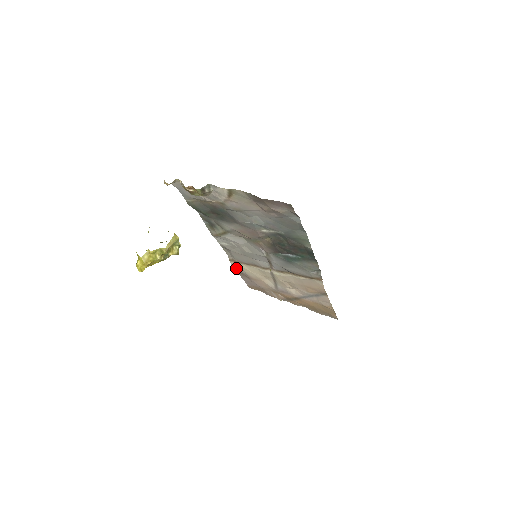
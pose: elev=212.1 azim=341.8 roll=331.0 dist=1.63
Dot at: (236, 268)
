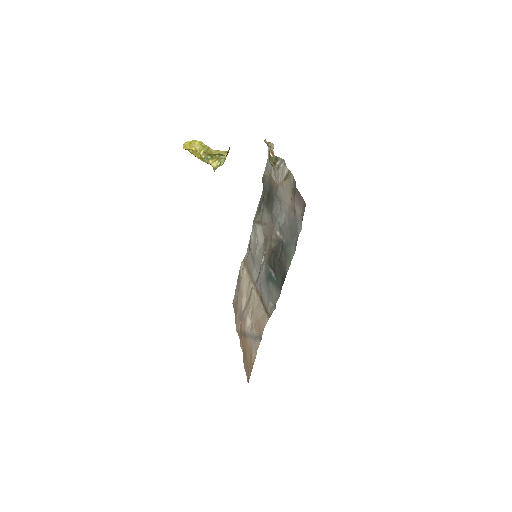
Dot at: (240, 271)
